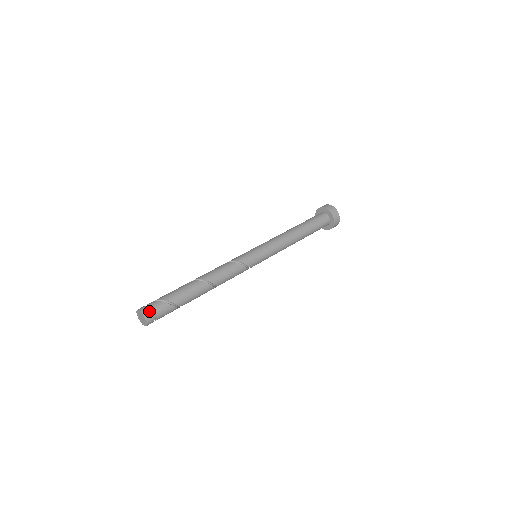
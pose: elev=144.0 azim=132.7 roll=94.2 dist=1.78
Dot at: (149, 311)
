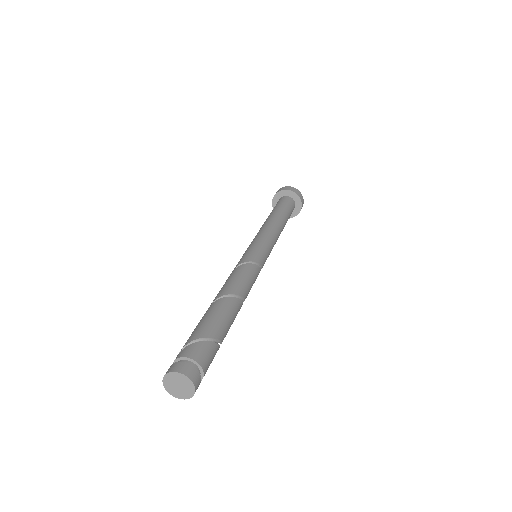
Dot at: (184, 363)
